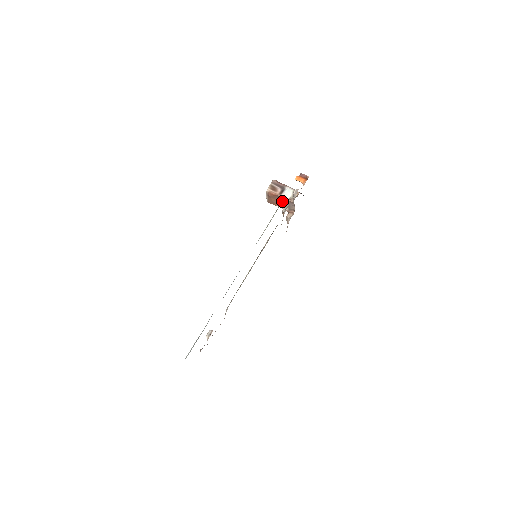
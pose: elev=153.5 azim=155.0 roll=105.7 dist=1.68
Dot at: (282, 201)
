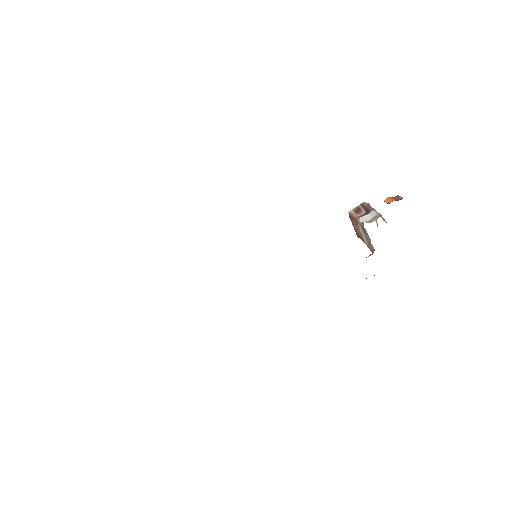
Dot at: occluded
